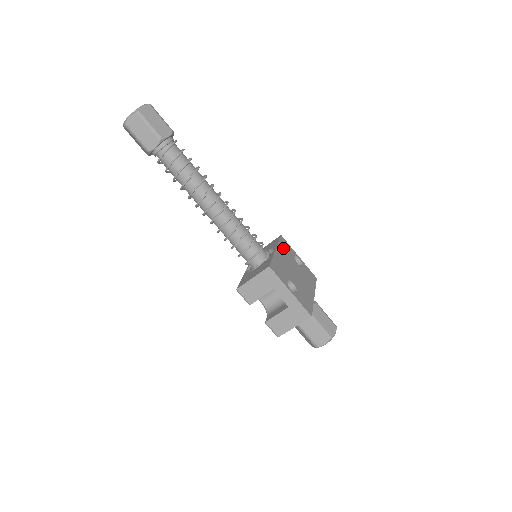
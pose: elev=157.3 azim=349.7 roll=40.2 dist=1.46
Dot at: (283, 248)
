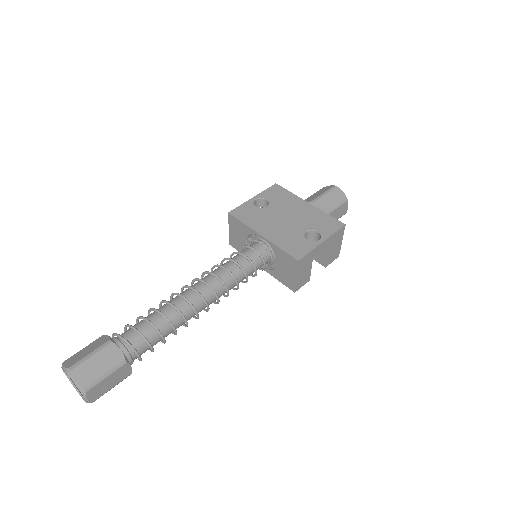
Dot at: (252, 220)
